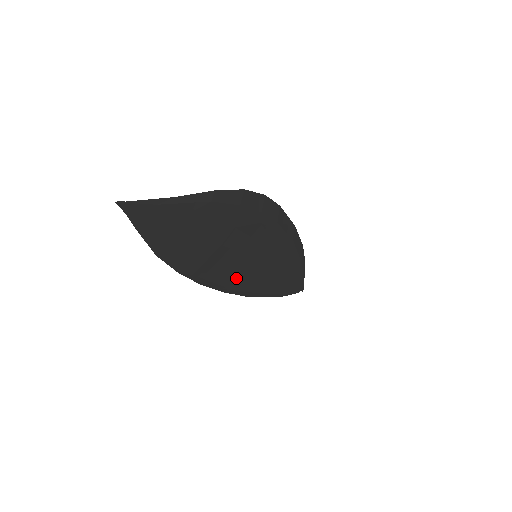
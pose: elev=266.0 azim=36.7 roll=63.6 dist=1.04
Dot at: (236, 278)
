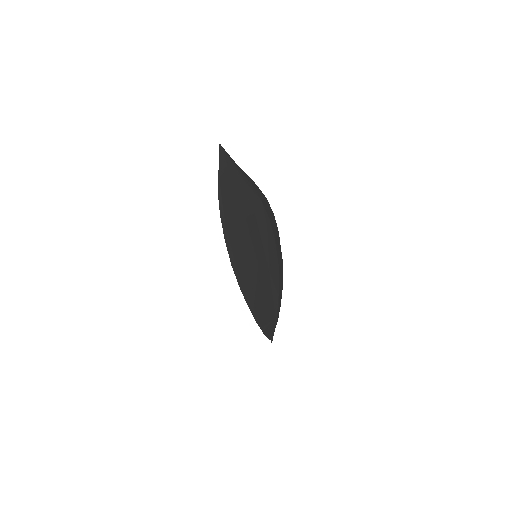
Dot at: (241, 257)
